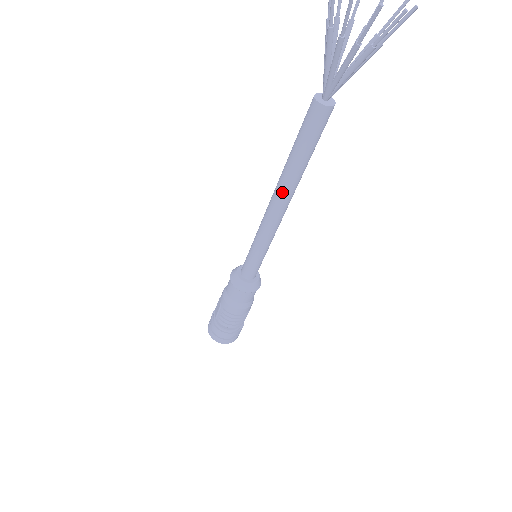
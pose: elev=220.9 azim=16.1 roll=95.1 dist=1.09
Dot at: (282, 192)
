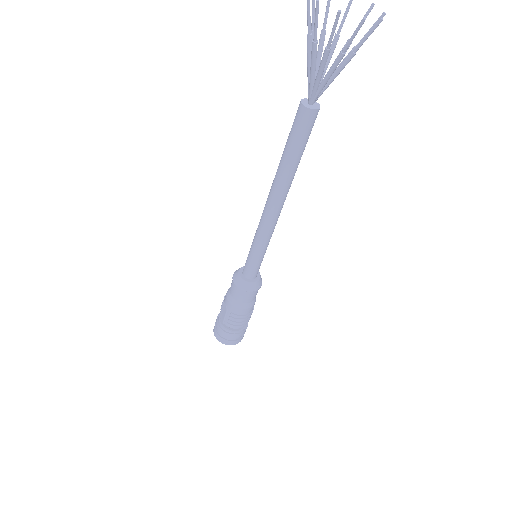
Dot at: (279, 193)
